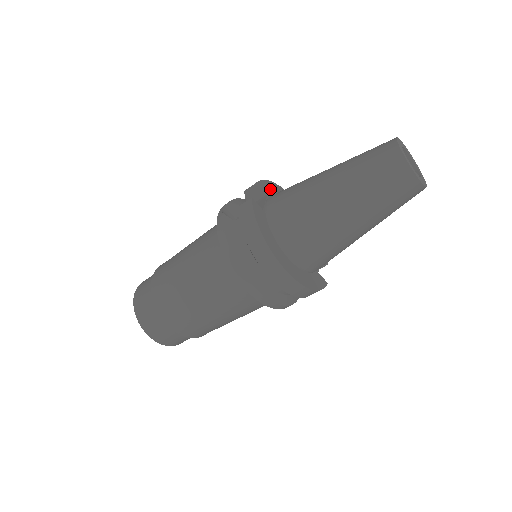
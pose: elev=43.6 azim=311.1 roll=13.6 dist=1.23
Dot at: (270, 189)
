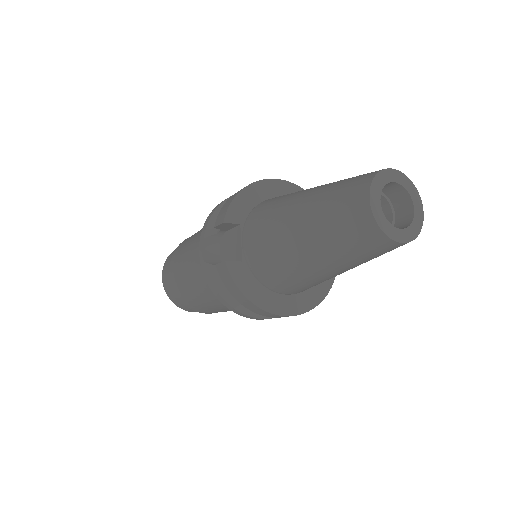
Dot at: (241, 210)
